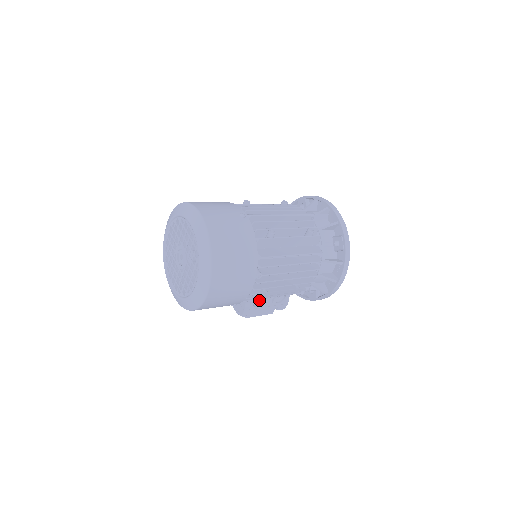
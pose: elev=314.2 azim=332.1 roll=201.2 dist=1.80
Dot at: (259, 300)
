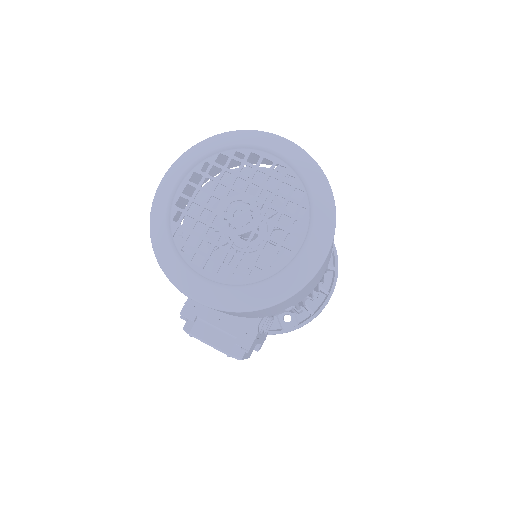
Dot at: occluded
